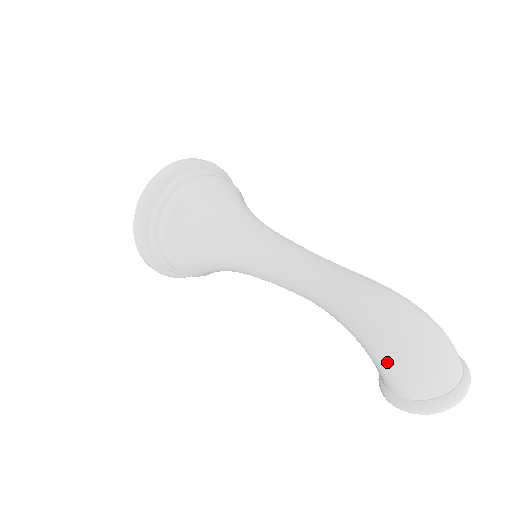
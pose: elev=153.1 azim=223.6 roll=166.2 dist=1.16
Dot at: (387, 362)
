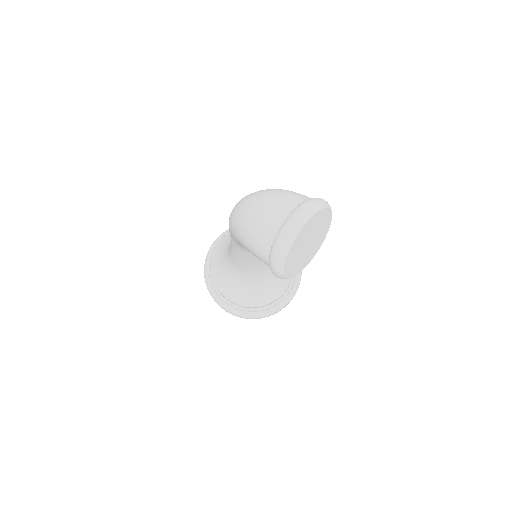
Dot at: (245, 246)
